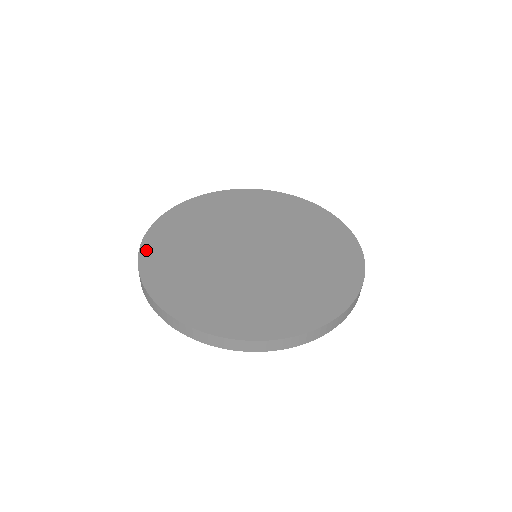
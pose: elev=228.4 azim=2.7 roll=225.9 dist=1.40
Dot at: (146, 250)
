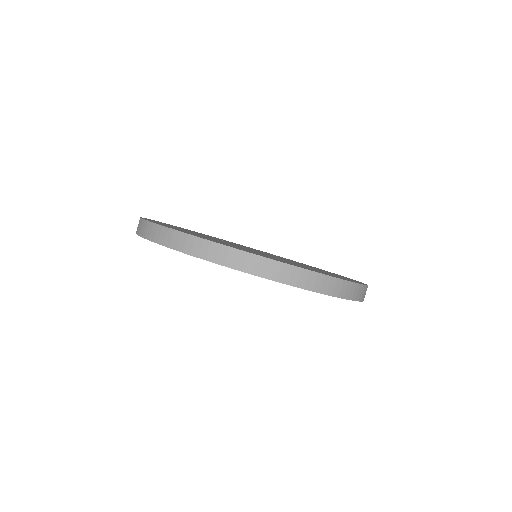
Dot at: occluded
